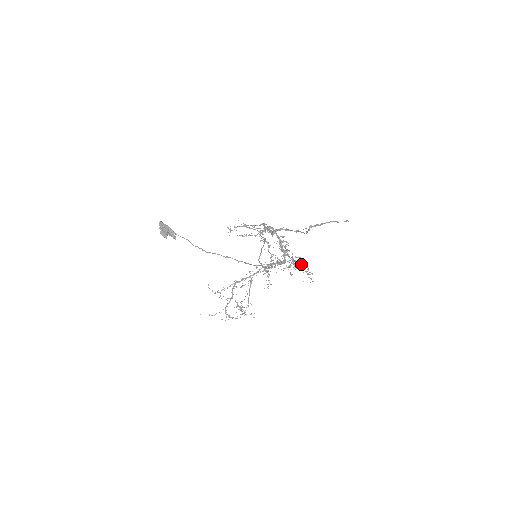
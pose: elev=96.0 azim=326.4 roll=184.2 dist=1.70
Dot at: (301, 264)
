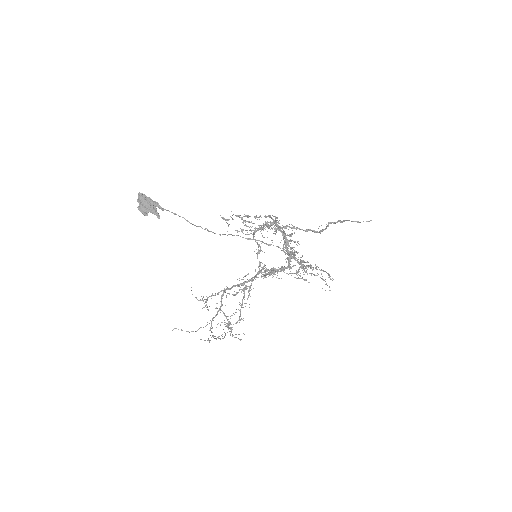
Dot at: occluded
